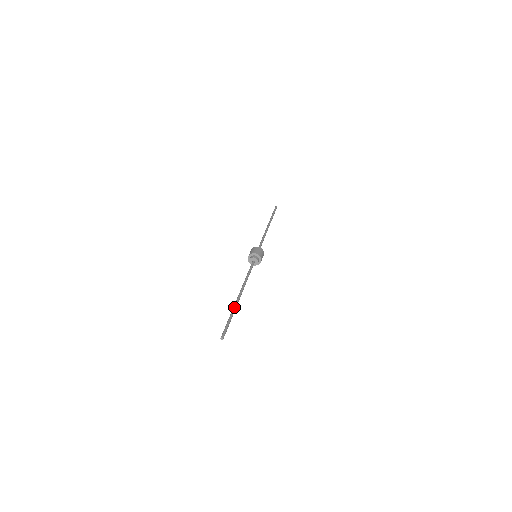
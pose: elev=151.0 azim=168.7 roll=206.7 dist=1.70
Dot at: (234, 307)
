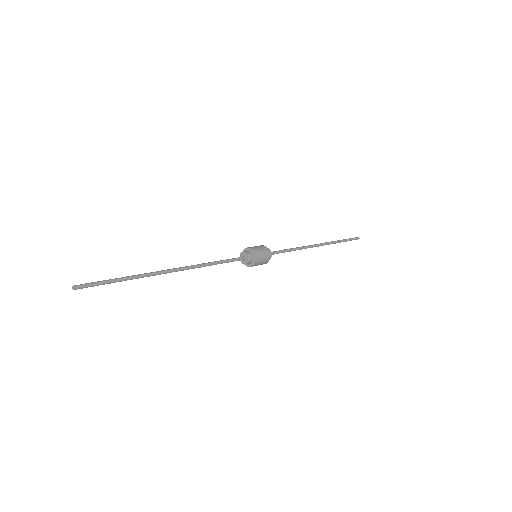
Dot at: (140, 274)
